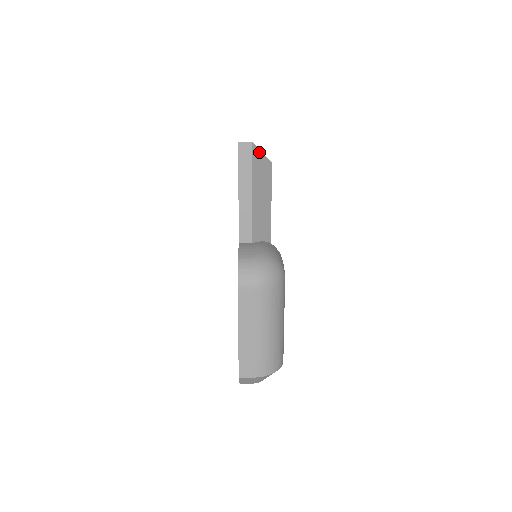
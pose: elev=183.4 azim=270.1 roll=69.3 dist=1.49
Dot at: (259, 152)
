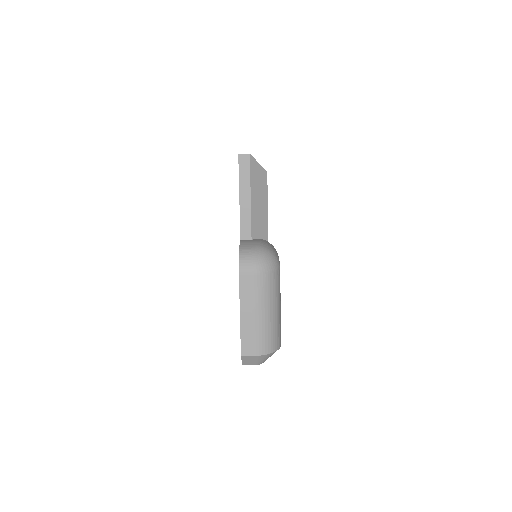
Dot at: (256, 163)
